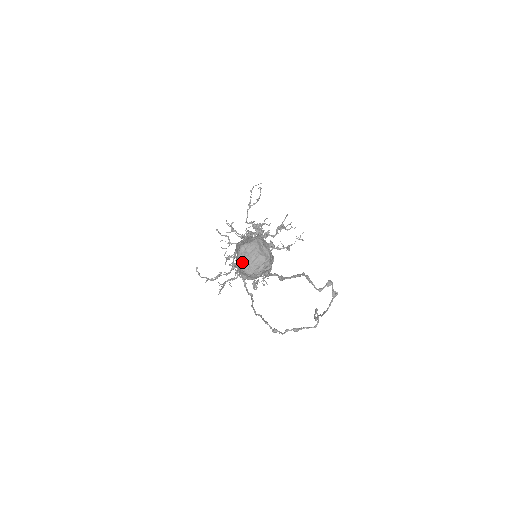
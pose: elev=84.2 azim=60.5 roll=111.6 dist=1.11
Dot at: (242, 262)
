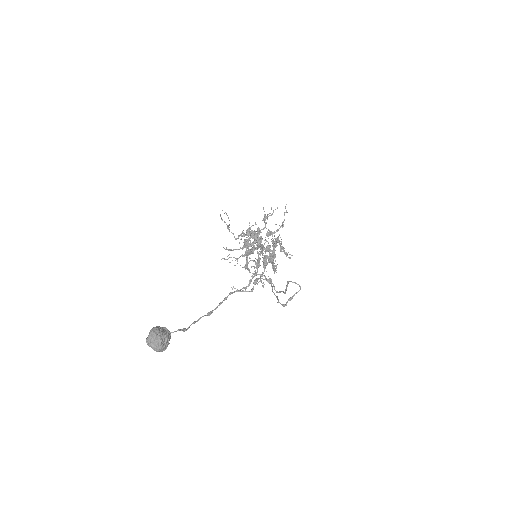
Dot at: (152, 348)
